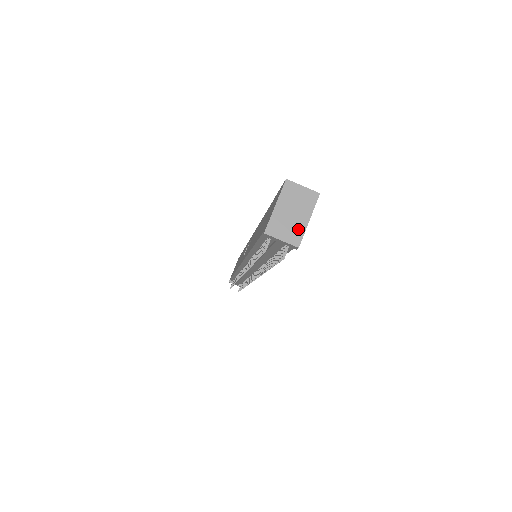
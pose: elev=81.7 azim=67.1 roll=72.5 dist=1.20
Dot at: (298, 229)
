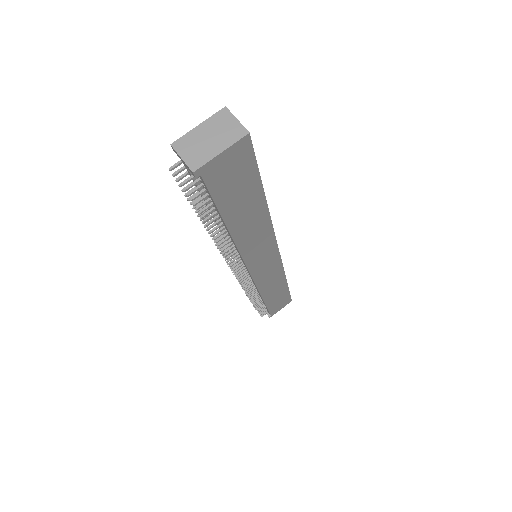
Dot at: (204, 155)
